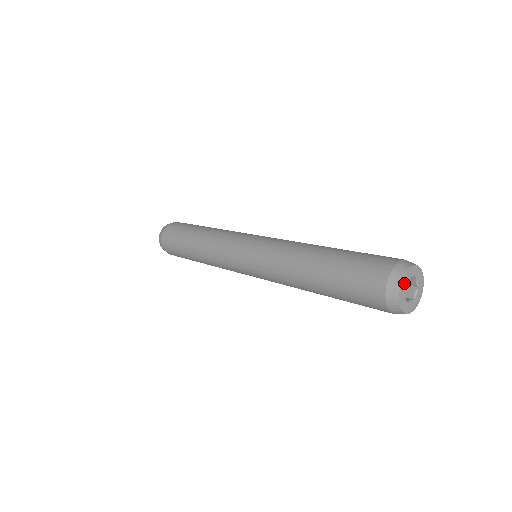
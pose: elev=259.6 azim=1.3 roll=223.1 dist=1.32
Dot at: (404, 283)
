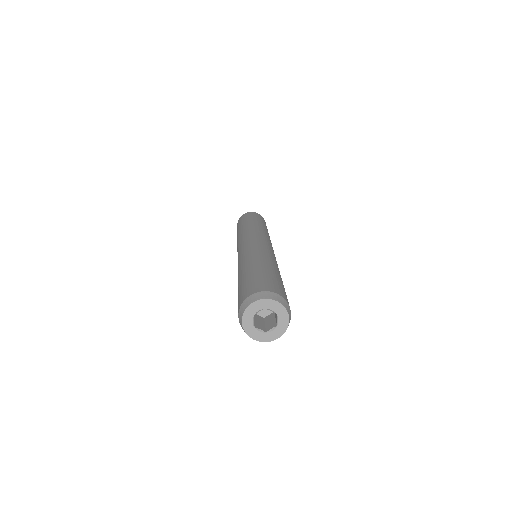
Dot at: (255, 307)
